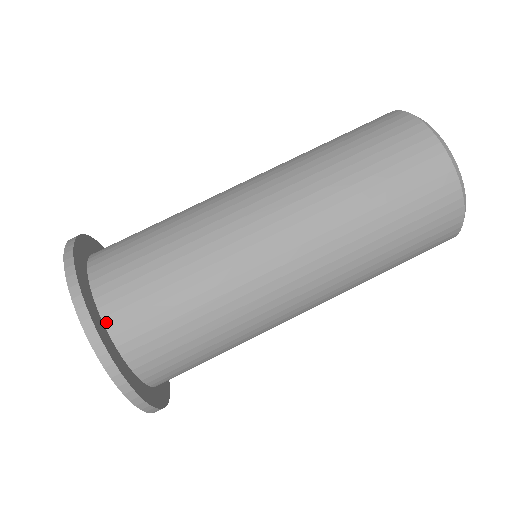
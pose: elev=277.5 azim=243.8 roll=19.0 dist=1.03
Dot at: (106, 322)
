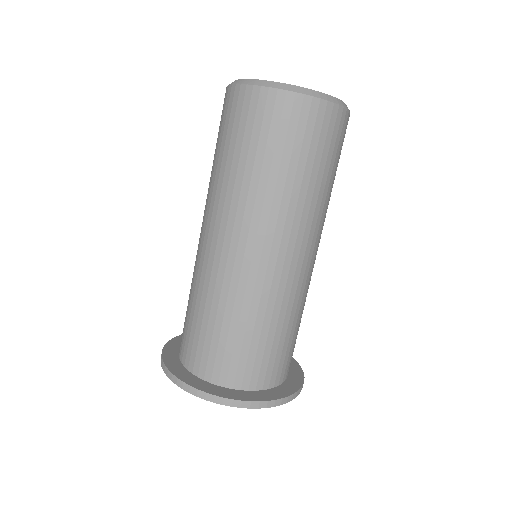
Dot at: (195, 373)
